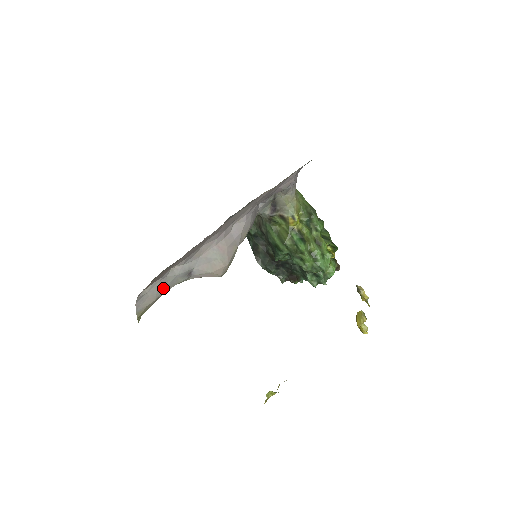
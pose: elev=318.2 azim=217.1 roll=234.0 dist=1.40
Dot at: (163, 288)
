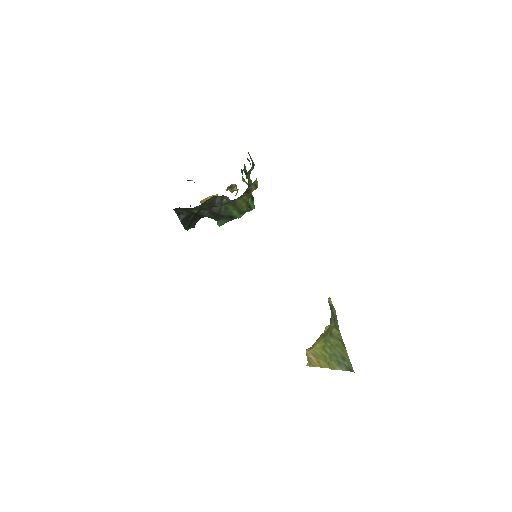
Dot at: occluded
